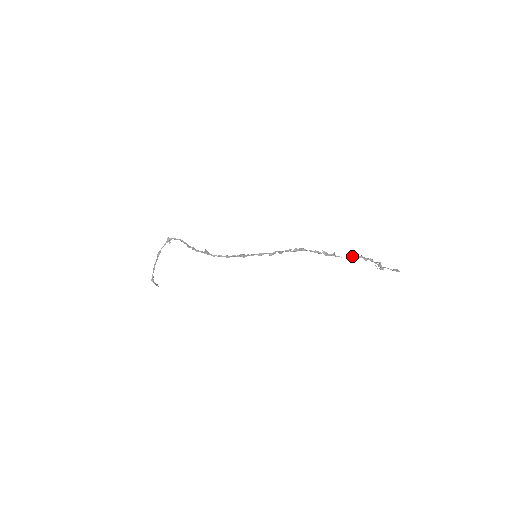
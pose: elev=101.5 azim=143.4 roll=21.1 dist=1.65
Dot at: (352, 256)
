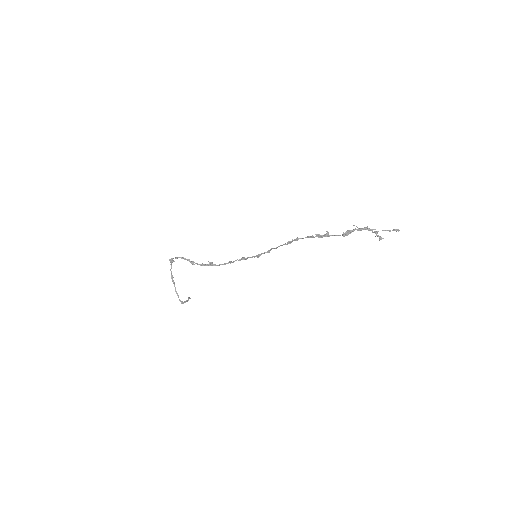
Dot at: (346, 231)
